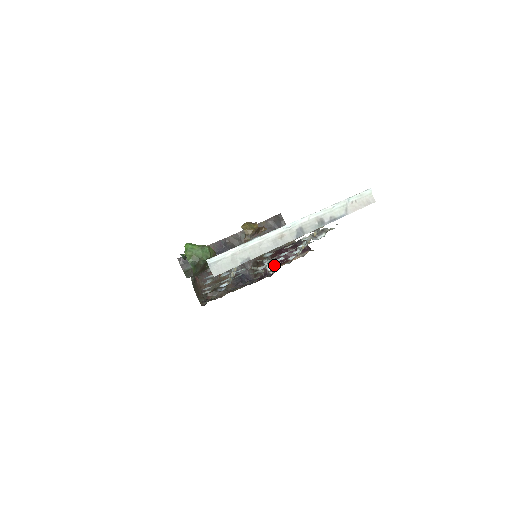
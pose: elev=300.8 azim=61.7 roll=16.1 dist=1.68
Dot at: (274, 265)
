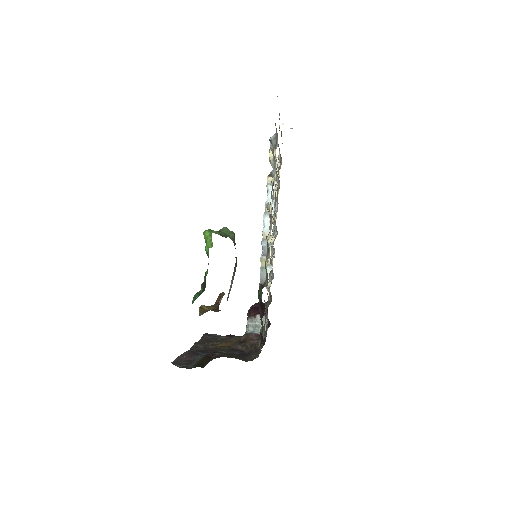
Dot at: occluded
